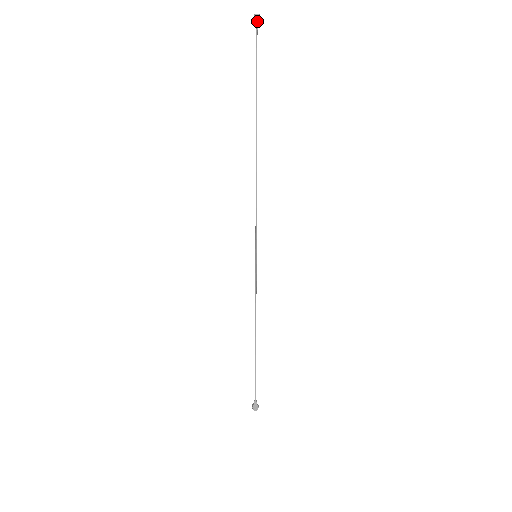
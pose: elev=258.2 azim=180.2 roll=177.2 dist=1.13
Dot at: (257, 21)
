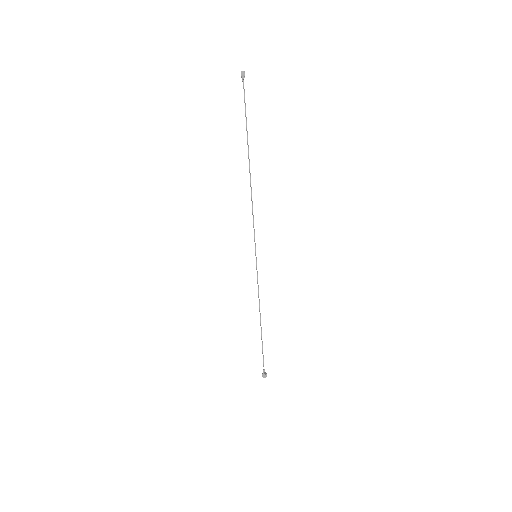
Dot at: (243, 76)
